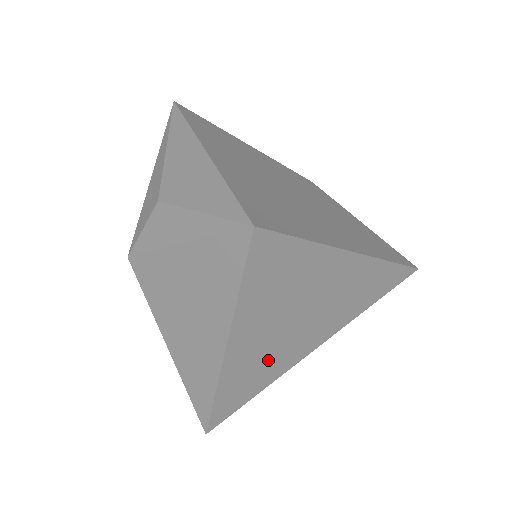
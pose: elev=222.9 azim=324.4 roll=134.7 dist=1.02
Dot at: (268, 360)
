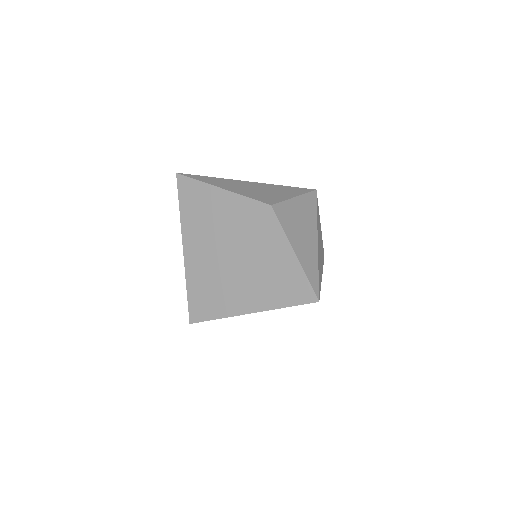
Dot at: occluded
